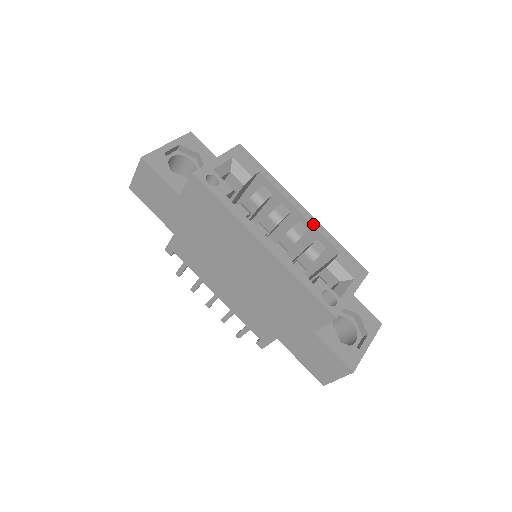
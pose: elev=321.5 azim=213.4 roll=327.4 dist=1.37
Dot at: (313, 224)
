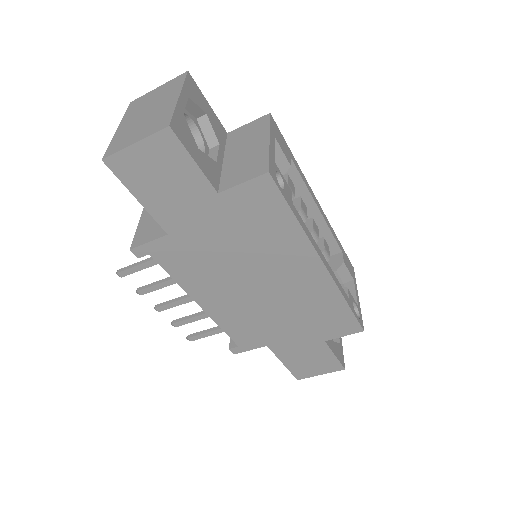
Dot at: (327, 222)
